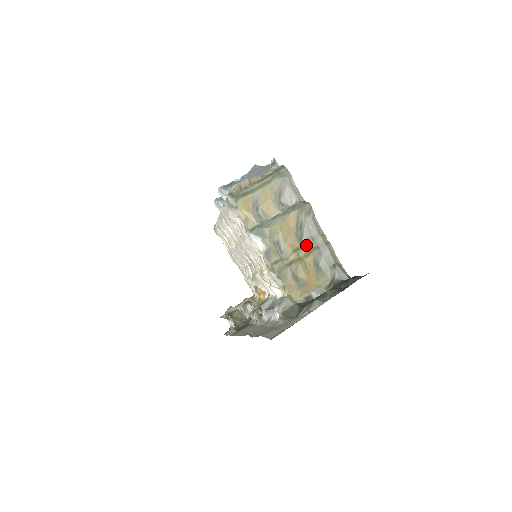
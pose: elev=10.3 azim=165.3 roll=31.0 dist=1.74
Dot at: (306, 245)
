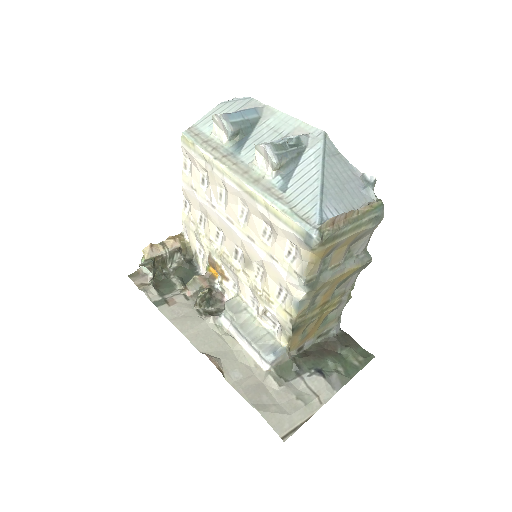
Dot at: (334, 297)
